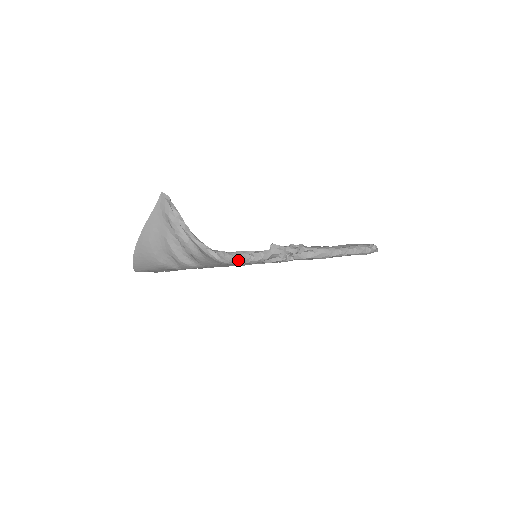
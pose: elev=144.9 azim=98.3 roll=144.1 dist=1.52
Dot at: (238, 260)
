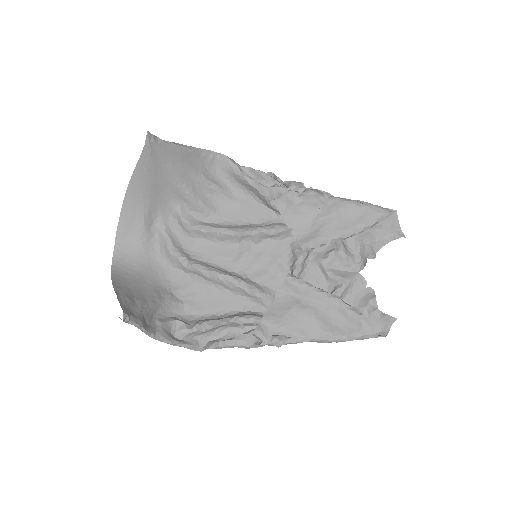
Dot at: occluded
